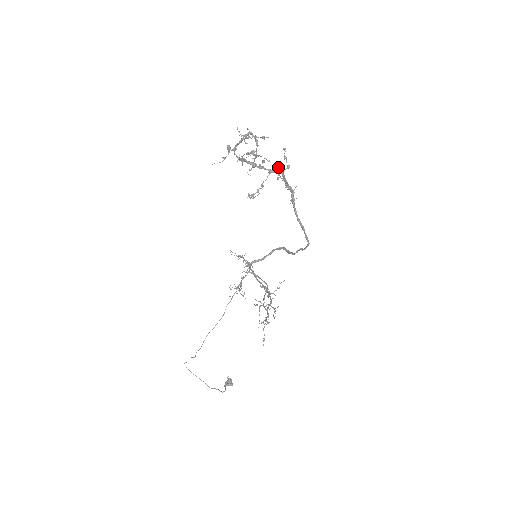
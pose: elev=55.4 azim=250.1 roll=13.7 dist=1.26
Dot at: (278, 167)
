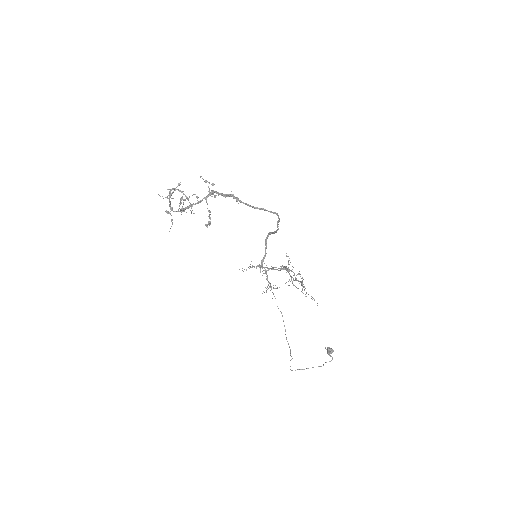
Dot at: (209, 191)
